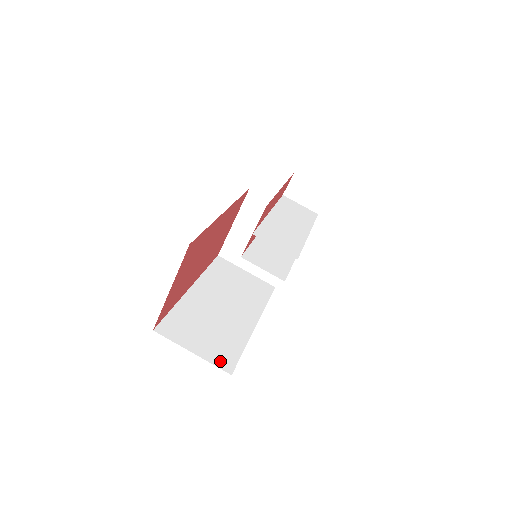
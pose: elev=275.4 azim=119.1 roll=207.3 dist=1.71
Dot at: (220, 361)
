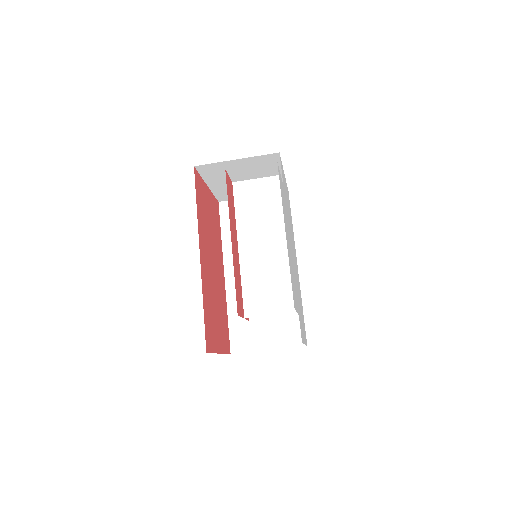
Dot at: (292, 340)
